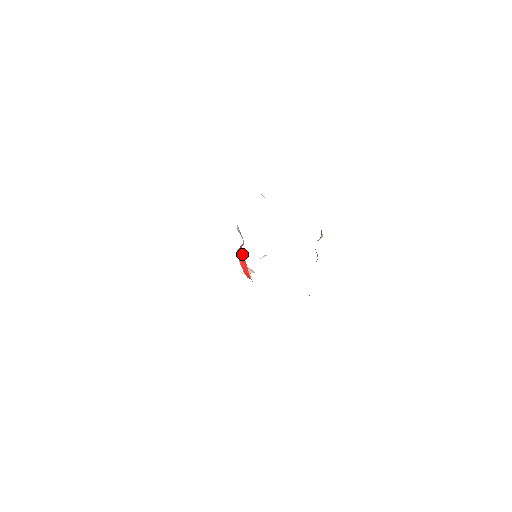
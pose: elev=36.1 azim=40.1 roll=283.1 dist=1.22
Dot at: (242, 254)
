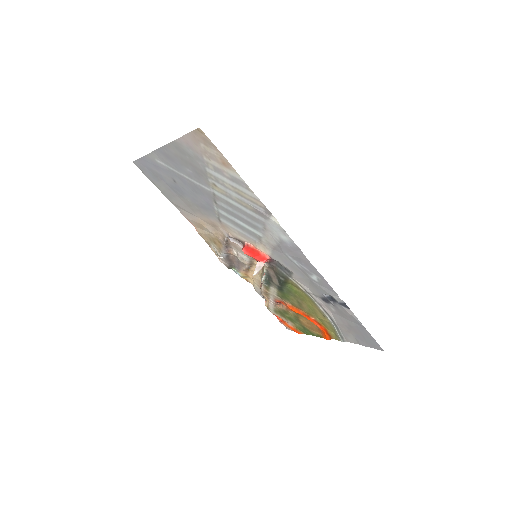
Dot at: (249, 248)
